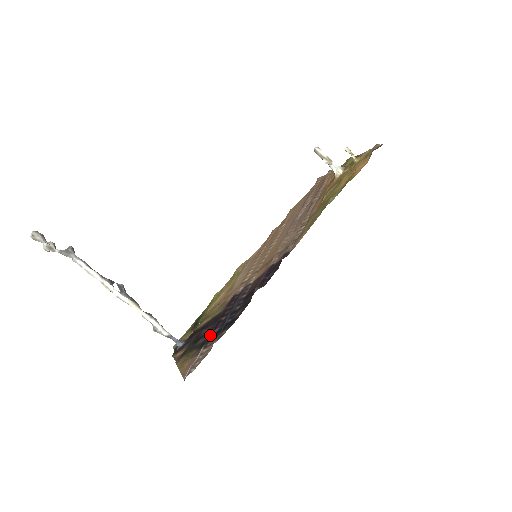
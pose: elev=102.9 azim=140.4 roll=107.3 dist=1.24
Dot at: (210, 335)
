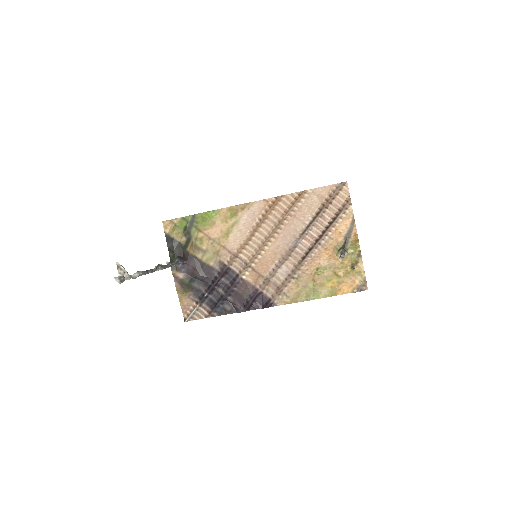
Dot at: (205, 297)
